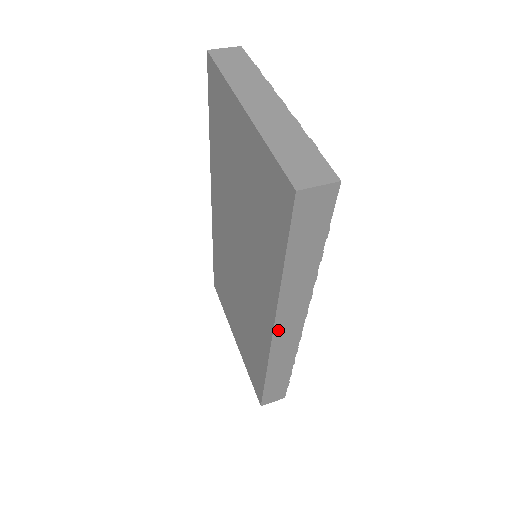
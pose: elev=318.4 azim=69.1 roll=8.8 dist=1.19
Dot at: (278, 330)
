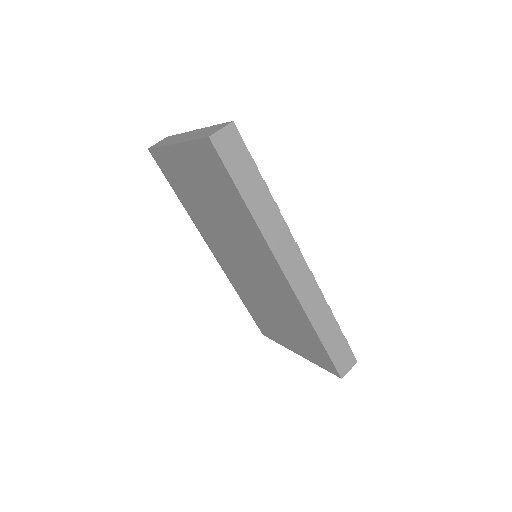
Dot at: (286, 270)
